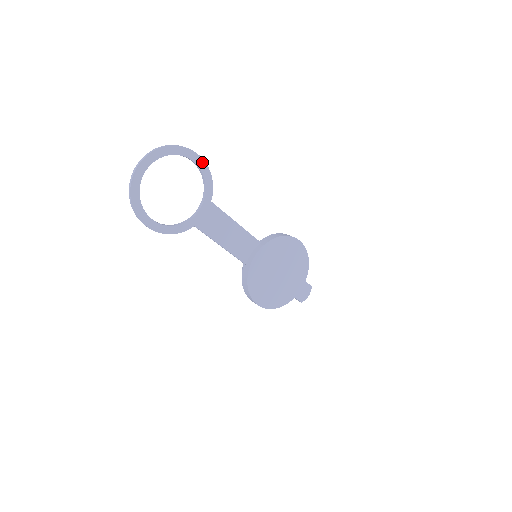
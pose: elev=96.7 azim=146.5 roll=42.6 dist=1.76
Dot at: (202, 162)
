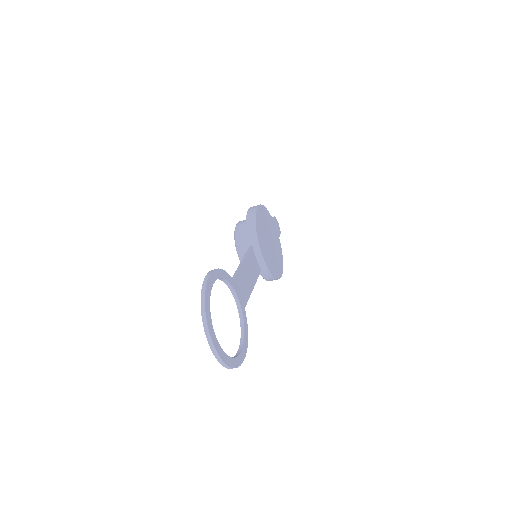
Dot at: (214, 273)
